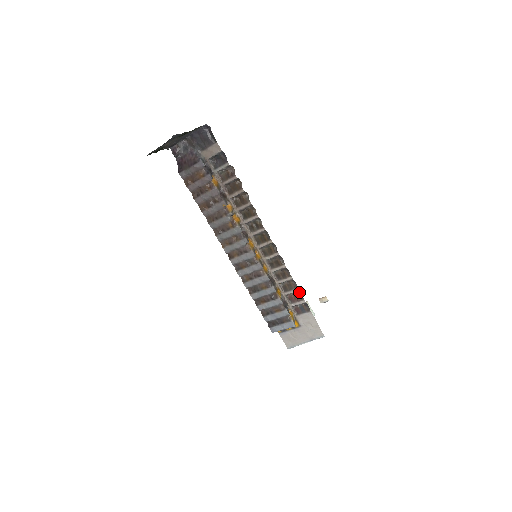
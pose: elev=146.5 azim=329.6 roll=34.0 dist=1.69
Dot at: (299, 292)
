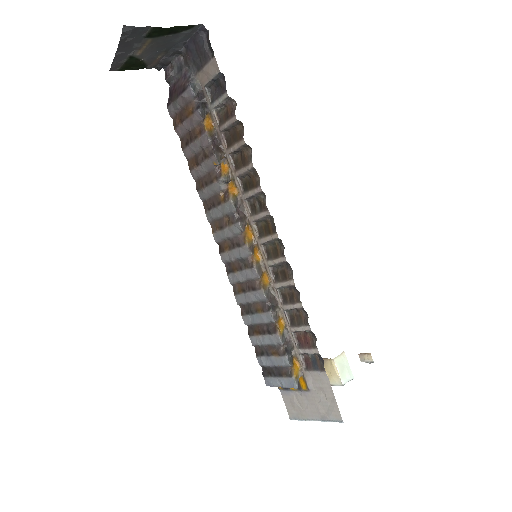
Dot at: (312, 333)
